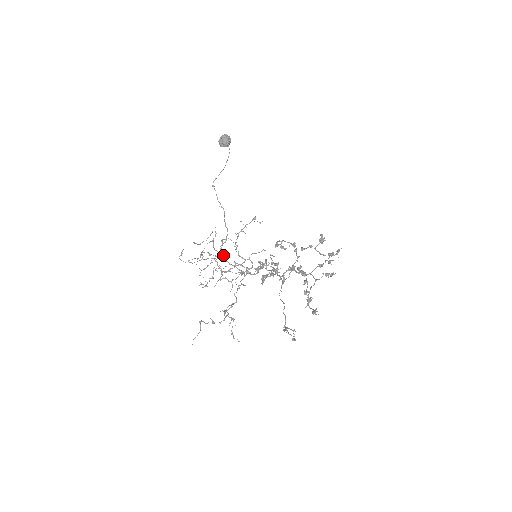
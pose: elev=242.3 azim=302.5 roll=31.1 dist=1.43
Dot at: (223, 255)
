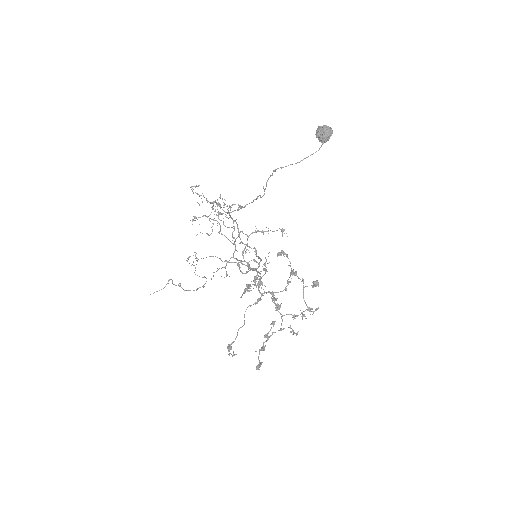
Dot at: (231, 207)
